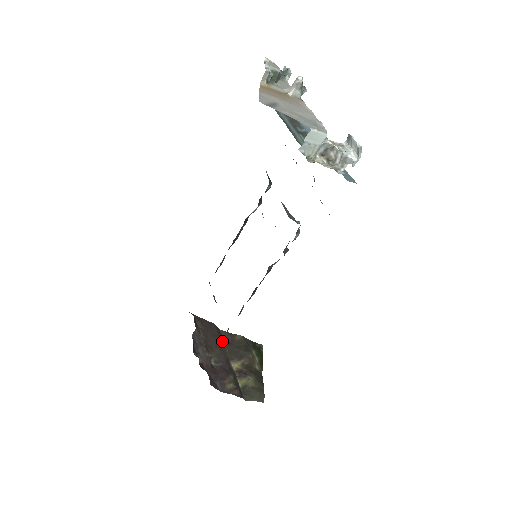
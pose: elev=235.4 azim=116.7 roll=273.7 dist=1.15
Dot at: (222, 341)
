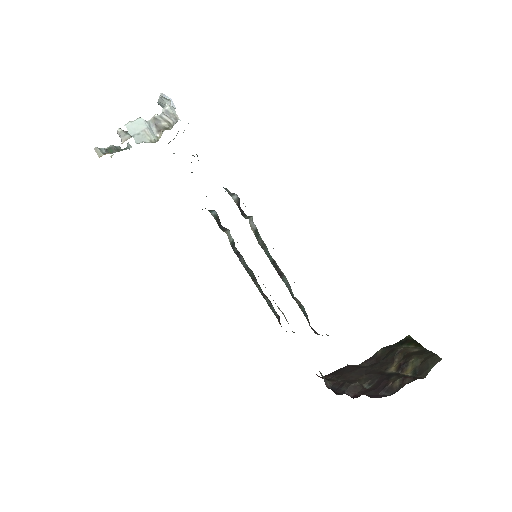
Dot at: (365, 368)
